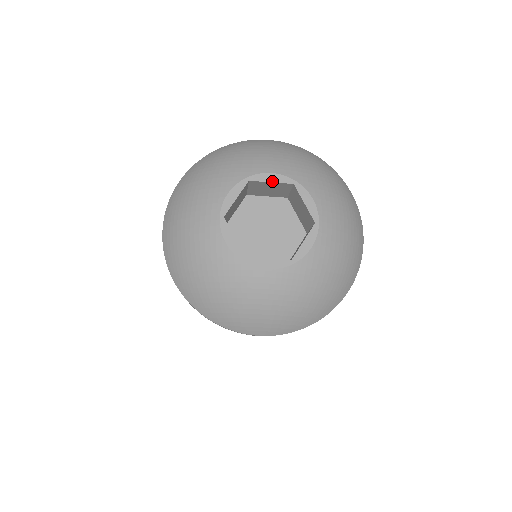
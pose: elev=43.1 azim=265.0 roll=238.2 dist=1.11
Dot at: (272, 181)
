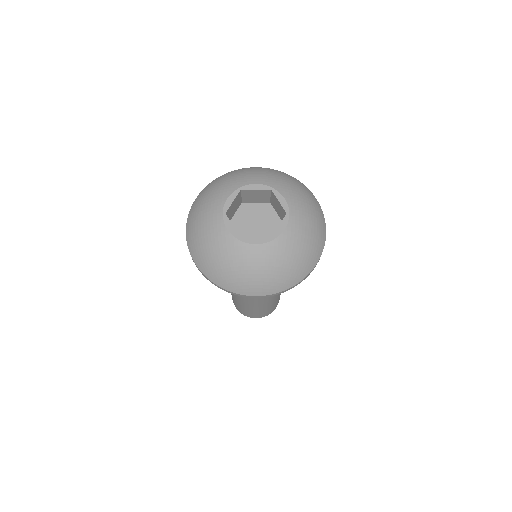
Dot at: (256, 189)
